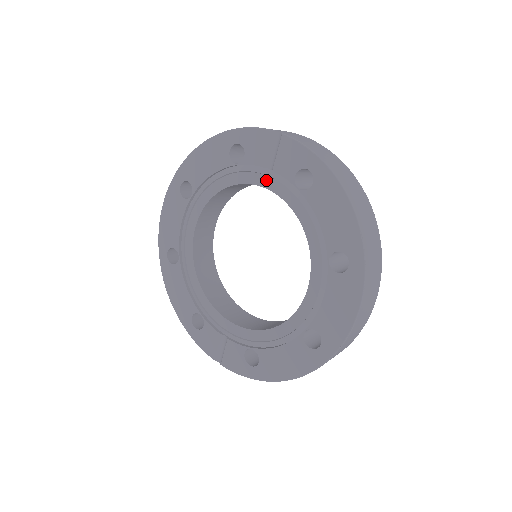
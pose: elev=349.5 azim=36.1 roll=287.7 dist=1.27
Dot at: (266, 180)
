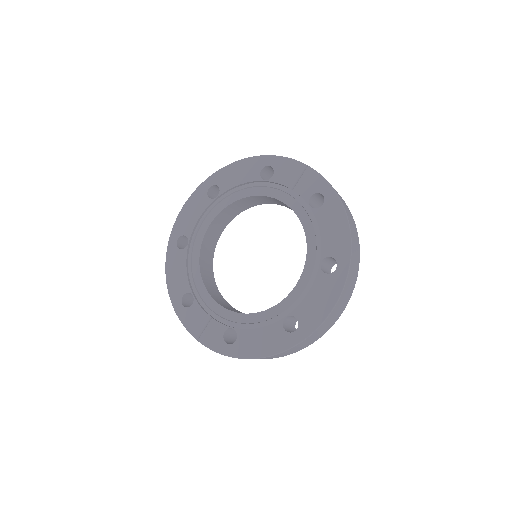
Dot at: (285, 196)
